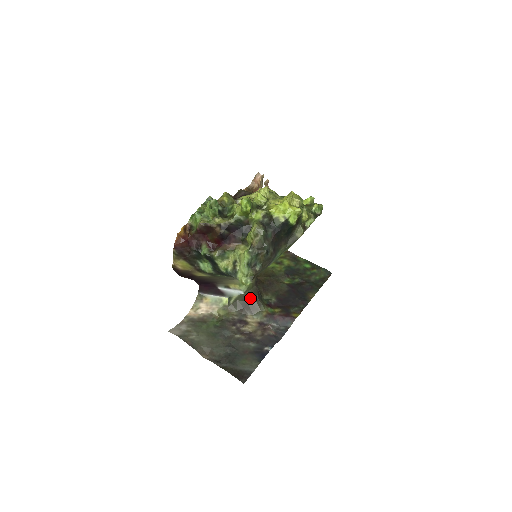
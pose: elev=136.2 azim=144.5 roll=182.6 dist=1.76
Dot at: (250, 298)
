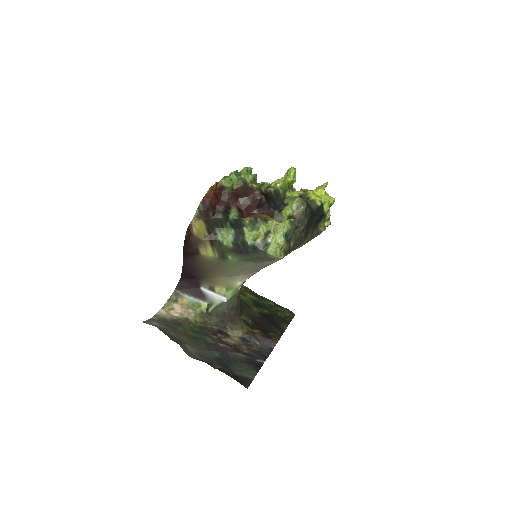
Dot at: (232, 309)
